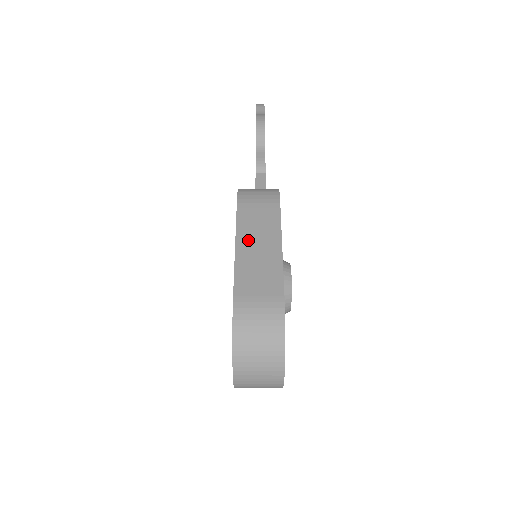
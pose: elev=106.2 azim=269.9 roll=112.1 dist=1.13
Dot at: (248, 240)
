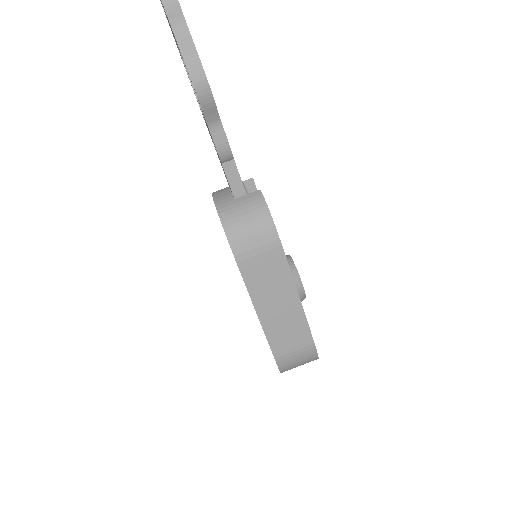
Dot at: (265, 302)
